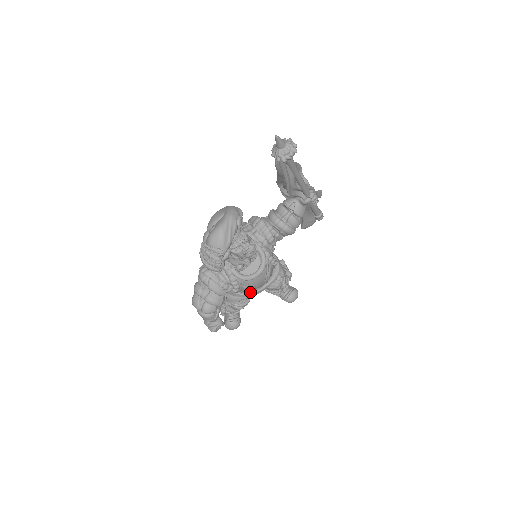
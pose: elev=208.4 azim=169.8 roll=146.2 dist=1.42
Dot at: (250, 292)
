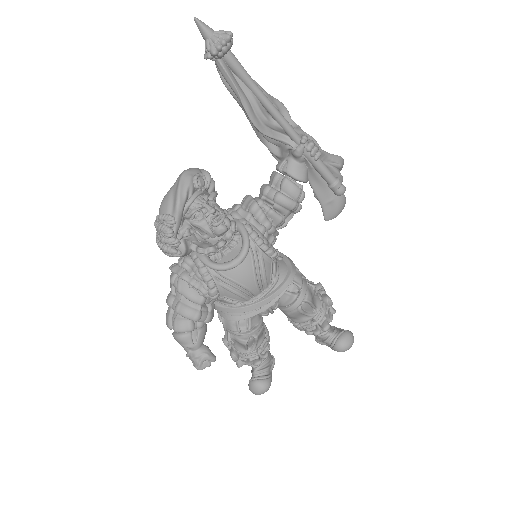
Dot at: (243, 303)
